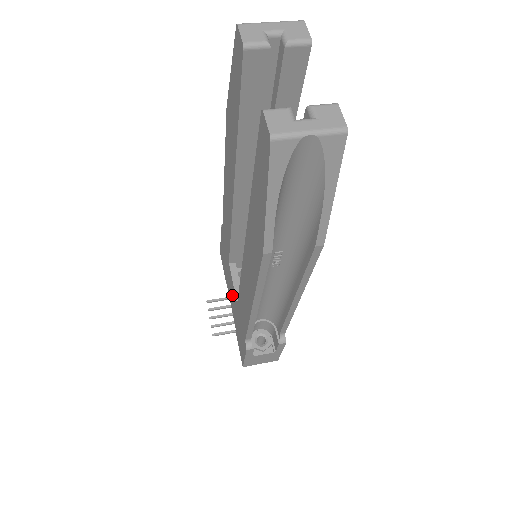
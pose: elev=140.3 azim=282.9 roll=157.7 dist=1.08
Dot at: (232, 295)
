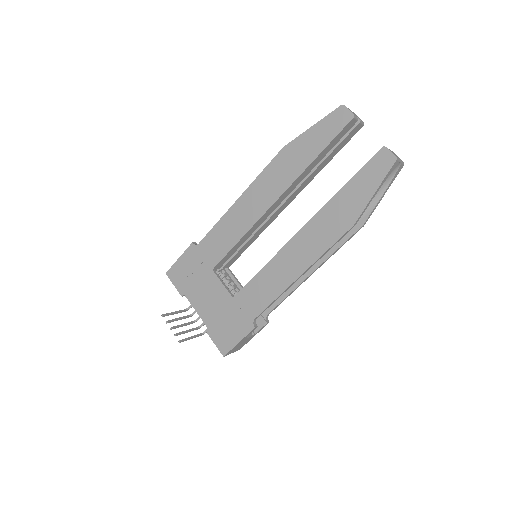
Dot at: (212, 297)
